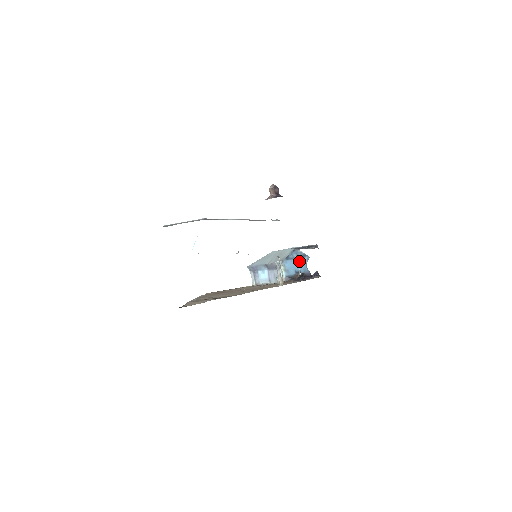
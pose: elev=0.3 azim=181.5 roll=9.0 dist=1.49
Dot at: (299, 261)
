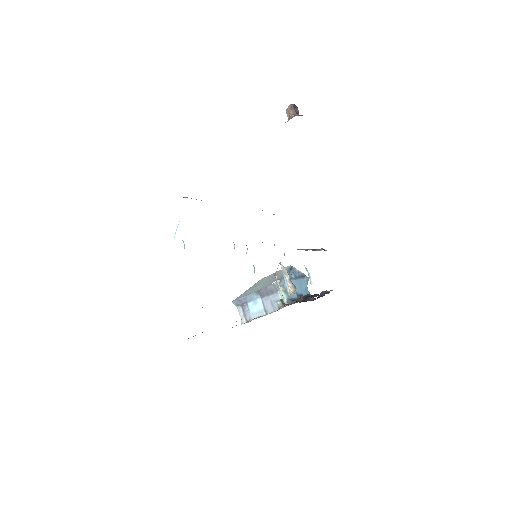
Dot at: (298, 282)
